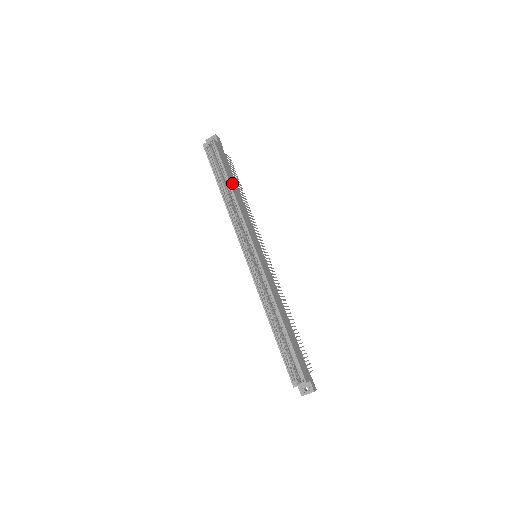
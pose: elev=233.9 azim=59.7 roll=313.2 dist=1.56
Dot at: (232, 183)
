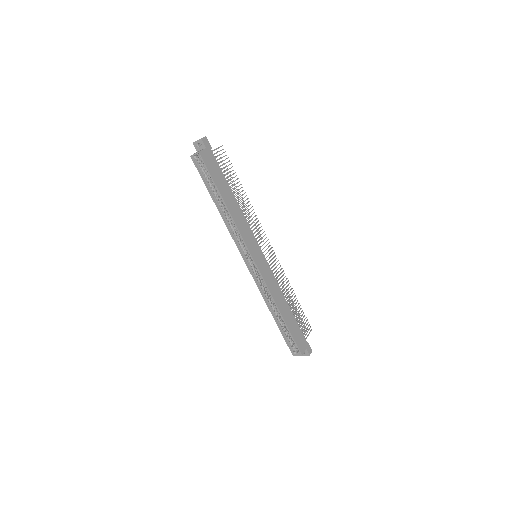
Dot at: (225, 195)
